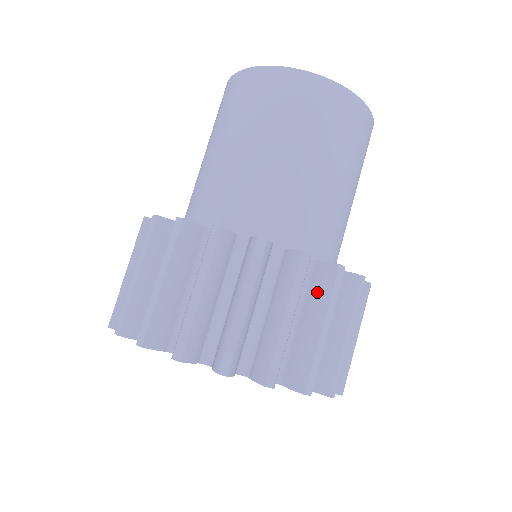
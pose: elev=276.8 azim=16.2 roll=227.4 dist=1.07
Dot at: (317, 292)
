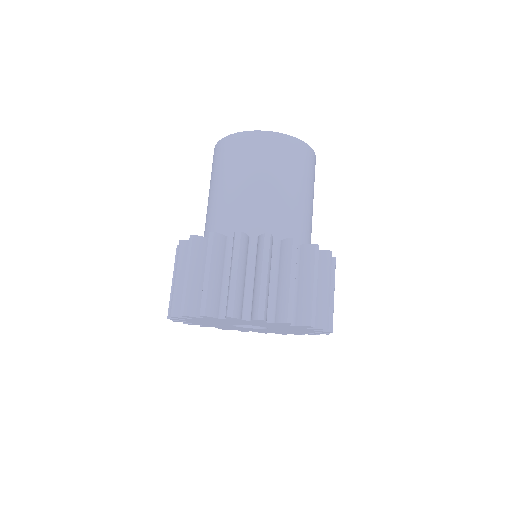
Dot at: (258, 255)
